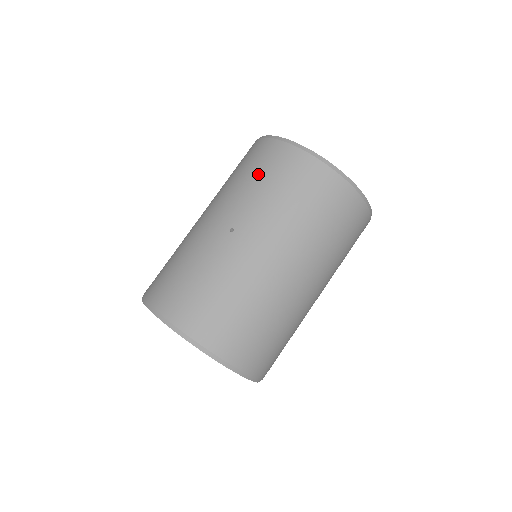
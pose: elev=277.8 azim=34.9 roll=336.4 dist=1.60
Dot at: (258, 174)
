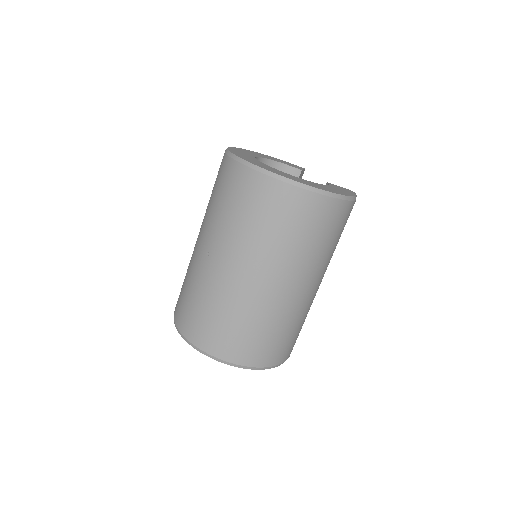
Dot at: (219, 196)
